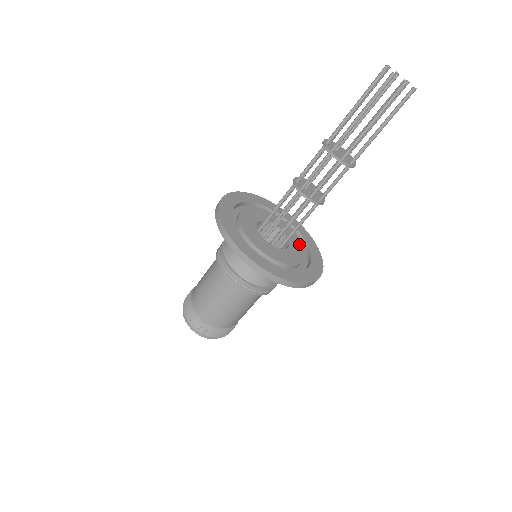
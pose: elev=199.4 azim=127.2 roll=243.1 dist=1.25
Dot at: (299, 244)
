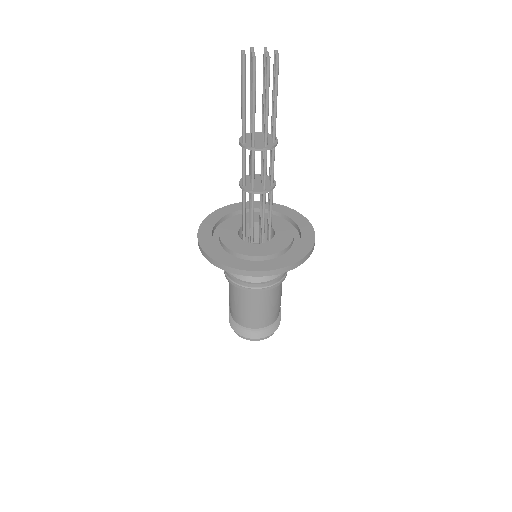
Dot at: (288, 233)
